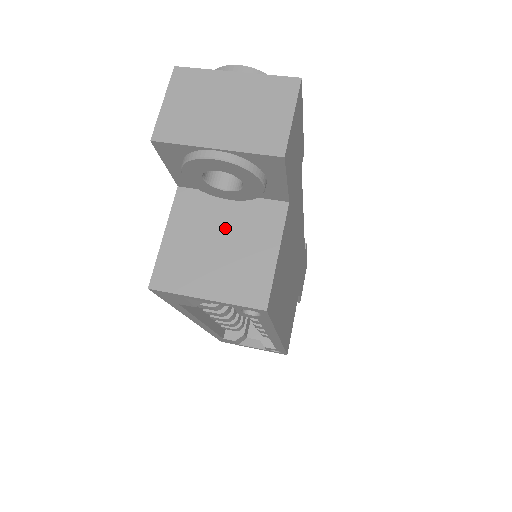
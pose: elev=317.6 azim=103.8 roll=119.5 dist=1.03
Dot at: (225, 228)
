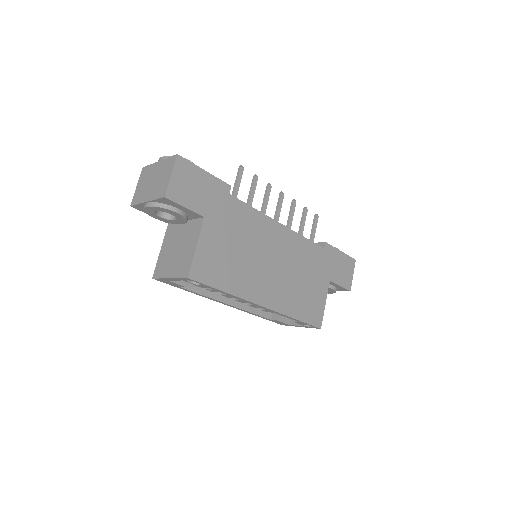
Dot at: (180, 240)
